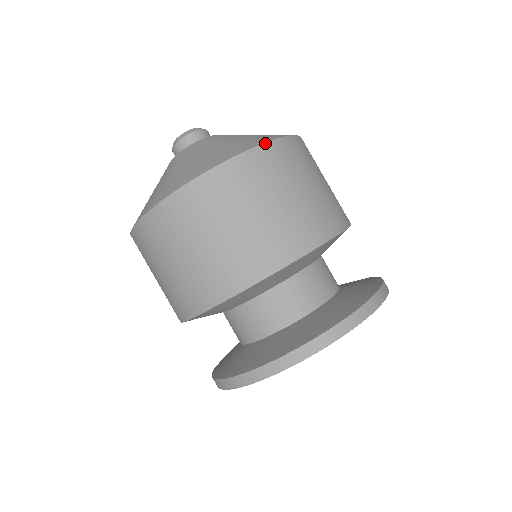
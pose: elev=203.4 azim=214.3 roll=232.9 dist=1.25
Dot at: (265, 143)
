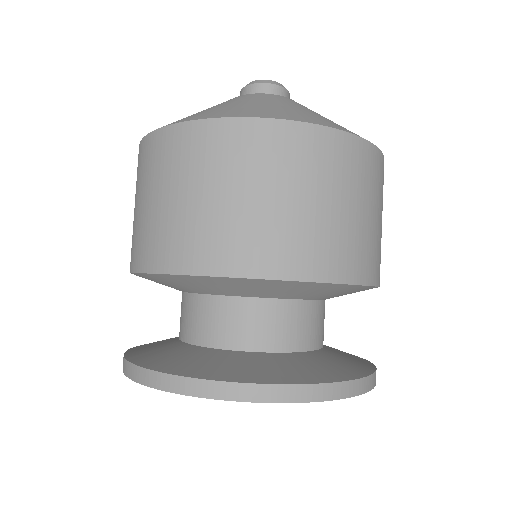
Dot at: (318, 125)
